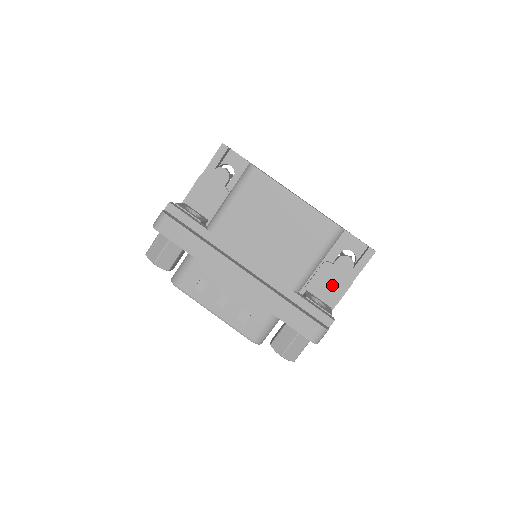
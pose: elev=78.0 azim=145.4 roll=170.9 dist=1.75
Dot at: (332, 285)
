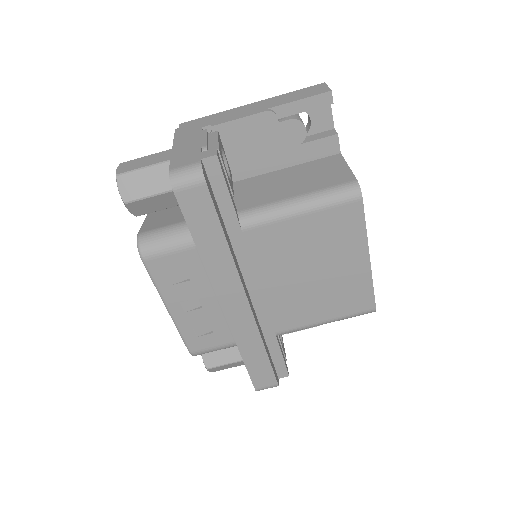
Dot at: occluded
